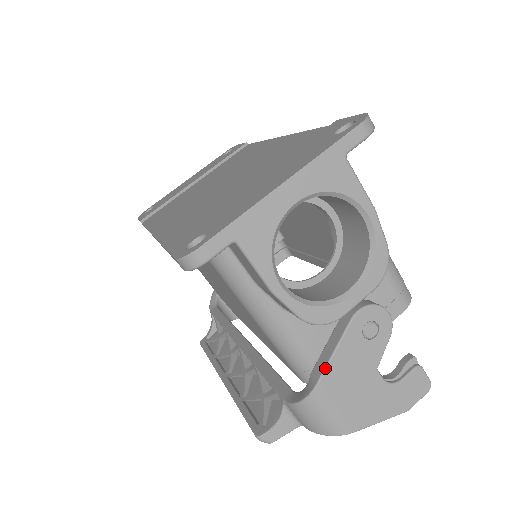
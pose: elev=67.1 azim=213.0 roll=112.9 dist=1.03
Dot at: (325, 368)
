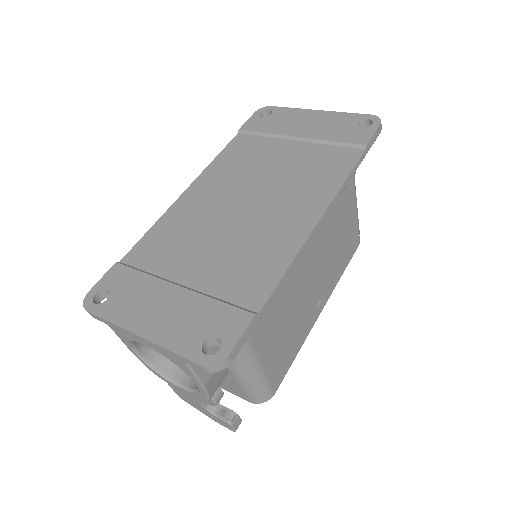
Dot at: occluded
